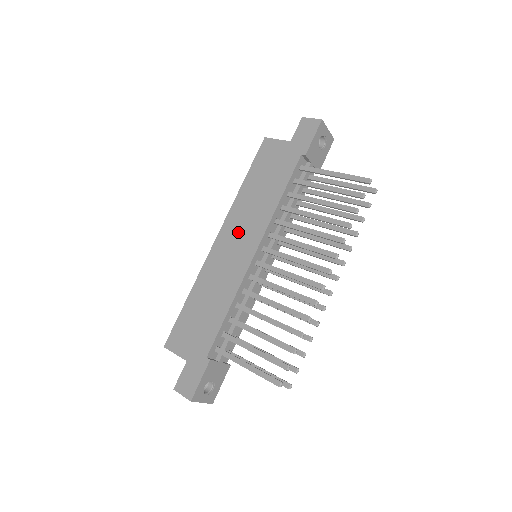
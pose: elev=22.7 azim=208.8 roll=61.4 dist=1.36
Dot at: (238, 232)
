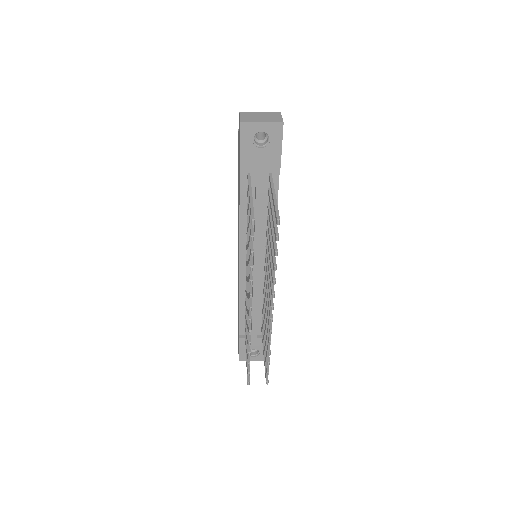
Dot at: (238, 235)
